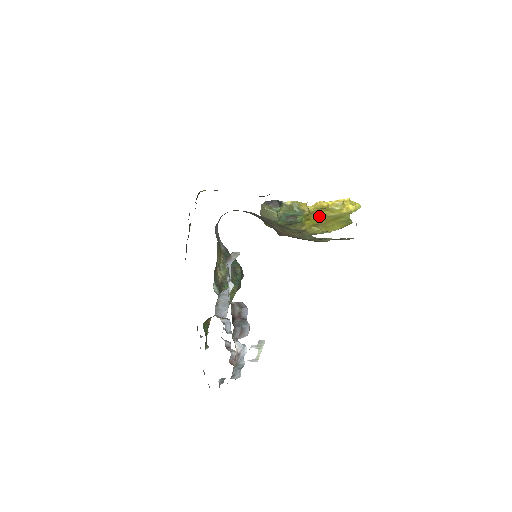
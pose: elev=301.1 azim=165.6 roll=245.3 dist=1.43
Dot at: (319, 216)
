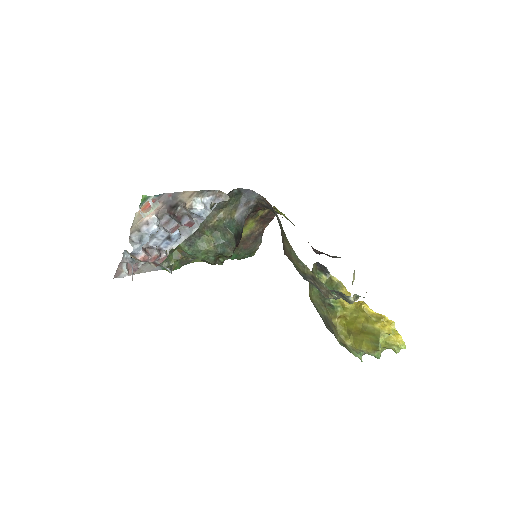
Dot at: (356, 320)
